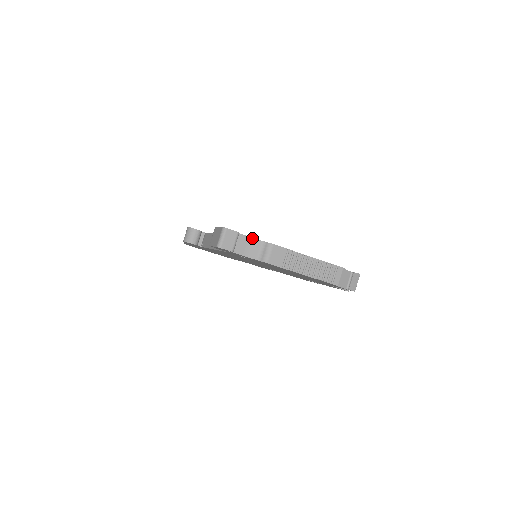
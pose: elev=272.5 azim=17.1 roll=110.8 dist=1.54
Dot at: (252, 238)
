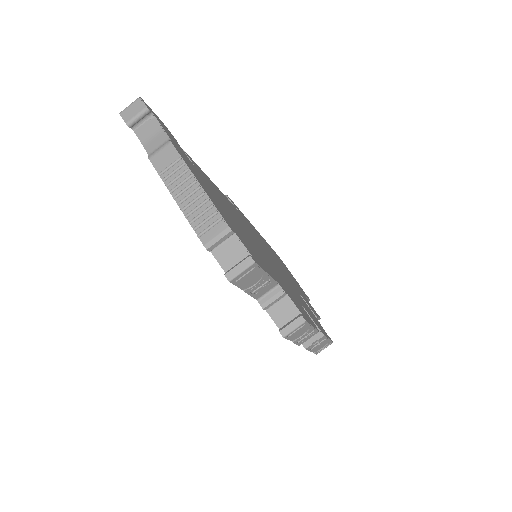
Dot at: (164, 131)
